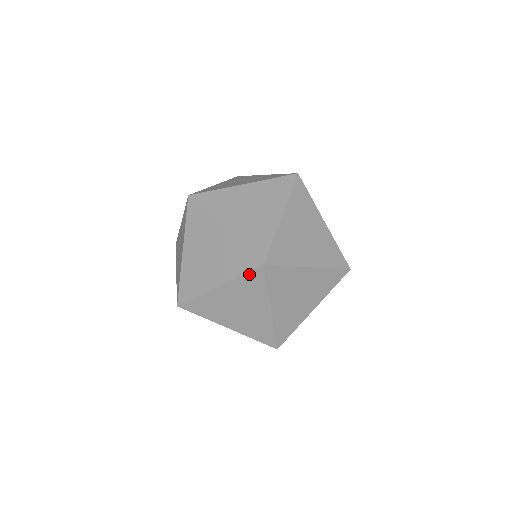
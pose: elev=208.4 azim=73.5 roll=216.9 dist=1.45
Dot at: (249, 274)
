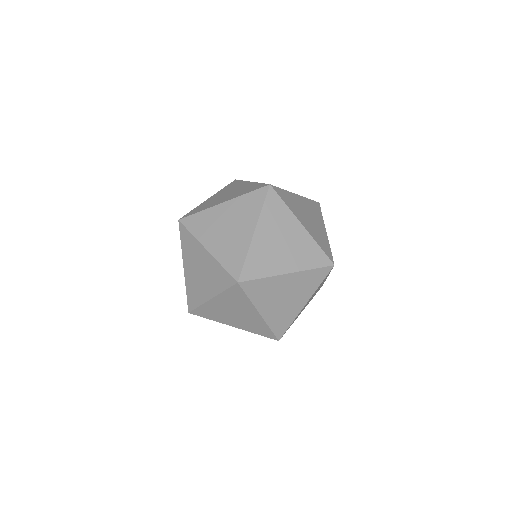
Dot at: (181, 236)
